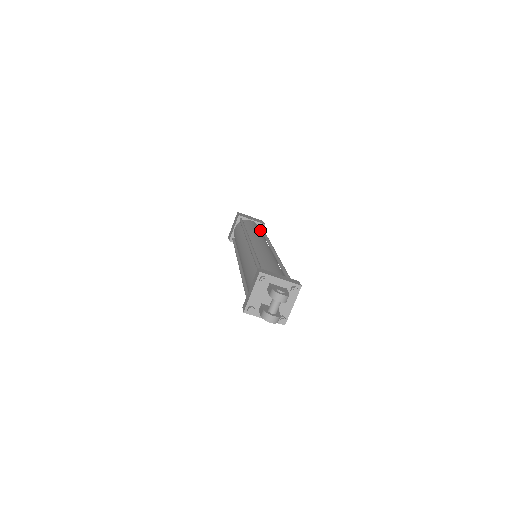
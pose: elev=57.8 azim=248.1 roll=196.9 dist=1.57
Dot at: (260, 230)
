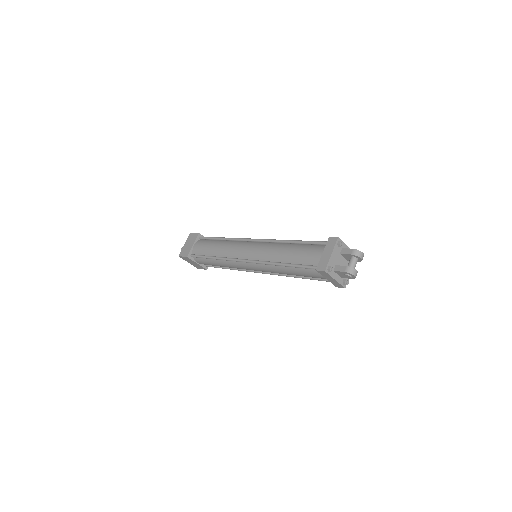
Dot at: occluded
